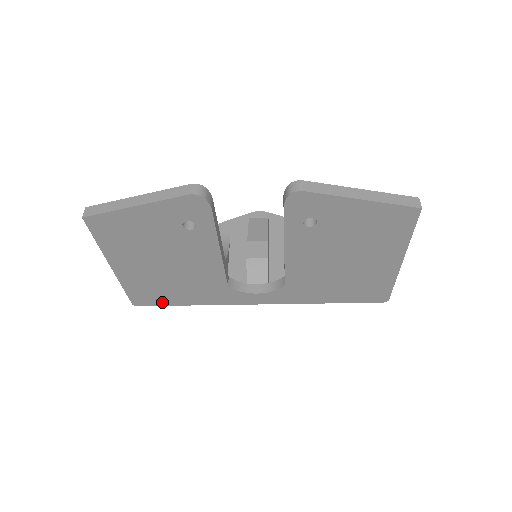
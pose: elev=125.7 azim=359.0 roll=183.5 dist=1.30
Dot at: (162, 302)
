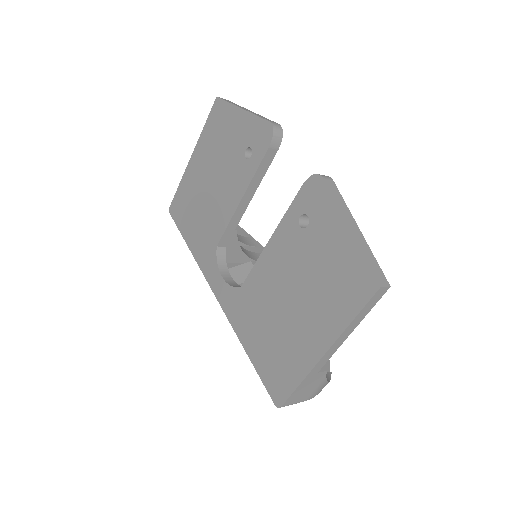
Dot at: (180, 223)
